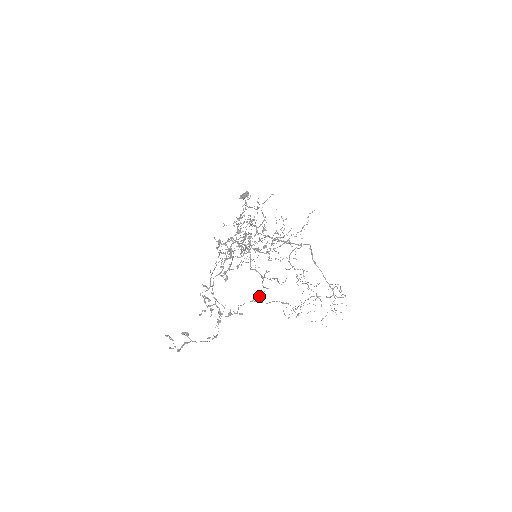
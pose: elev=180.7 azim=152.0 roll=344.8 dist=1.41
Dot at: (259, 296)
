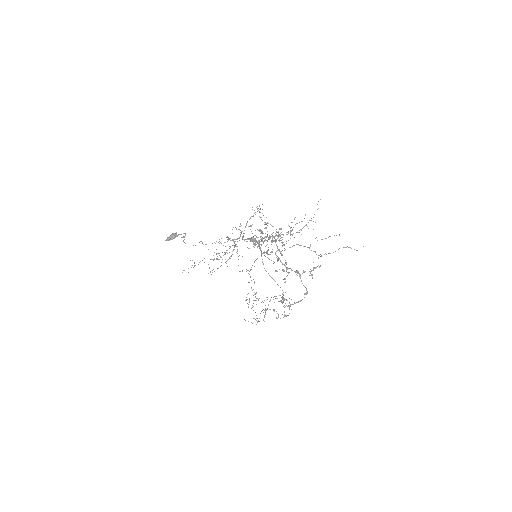
Dot at: (319, 255)
